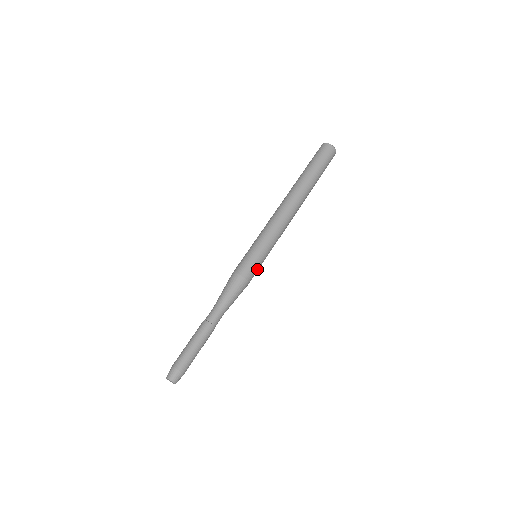
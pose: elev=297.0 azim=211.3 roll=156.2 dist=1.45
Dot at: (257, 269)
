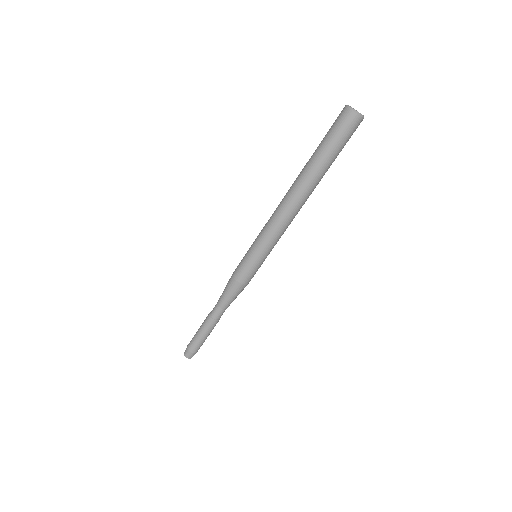
Dot at: (257, 270)
